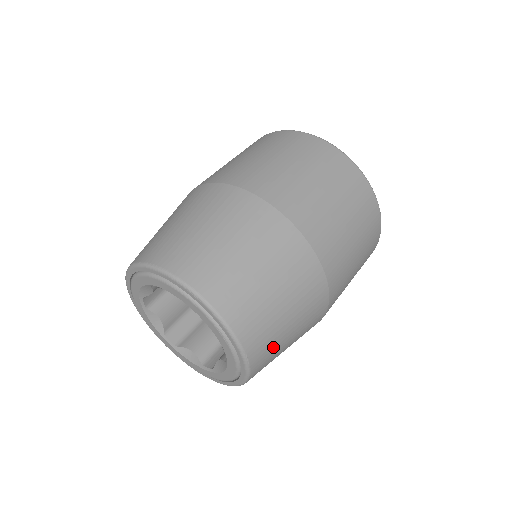
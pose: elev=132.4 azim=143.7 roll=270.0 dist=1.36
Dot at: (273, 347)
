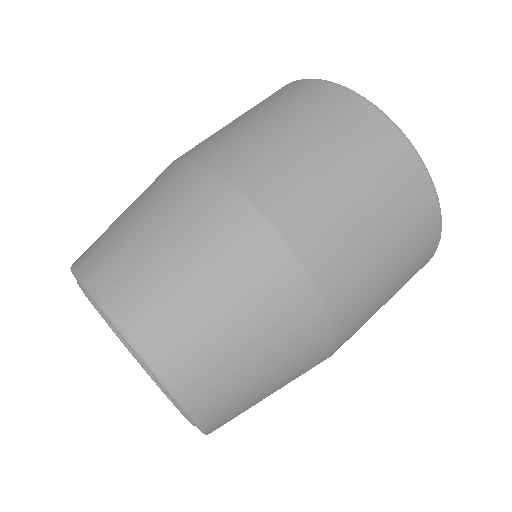
Dot at: occluded
